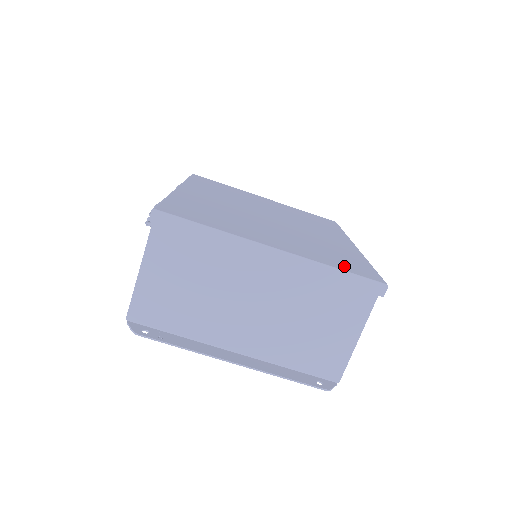
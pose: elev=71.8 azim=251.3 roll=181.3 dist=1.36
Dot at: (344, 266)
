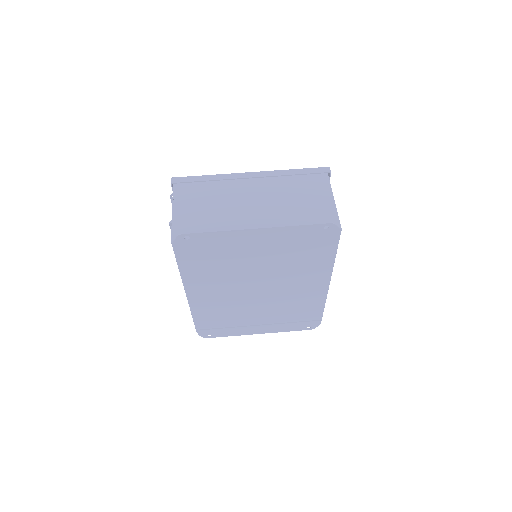
Dot at: occluded
